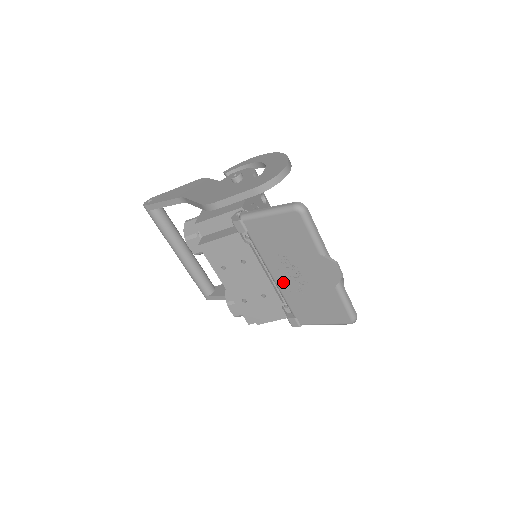
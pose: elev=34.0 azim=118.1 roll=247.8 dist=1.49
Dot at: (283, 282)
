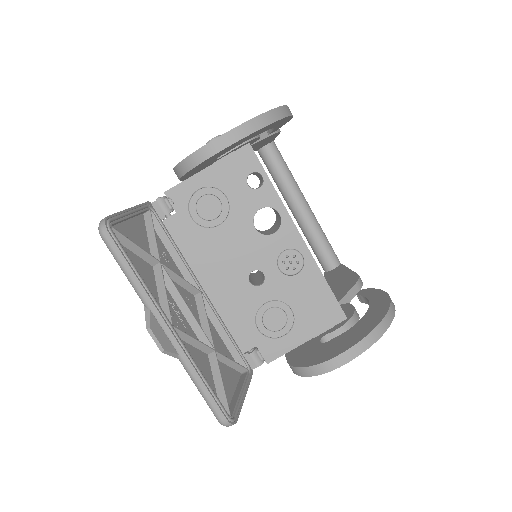
Dot at: (196, 309)
